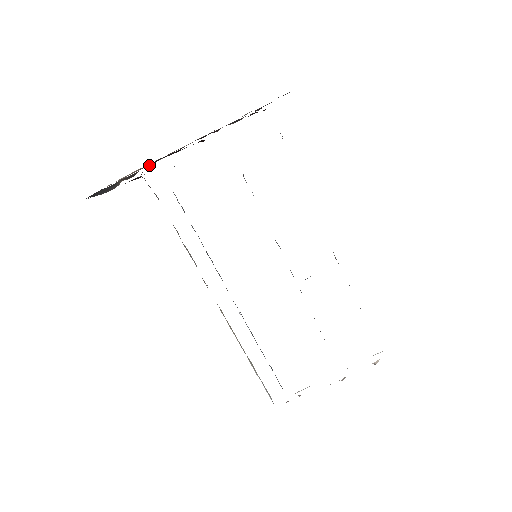
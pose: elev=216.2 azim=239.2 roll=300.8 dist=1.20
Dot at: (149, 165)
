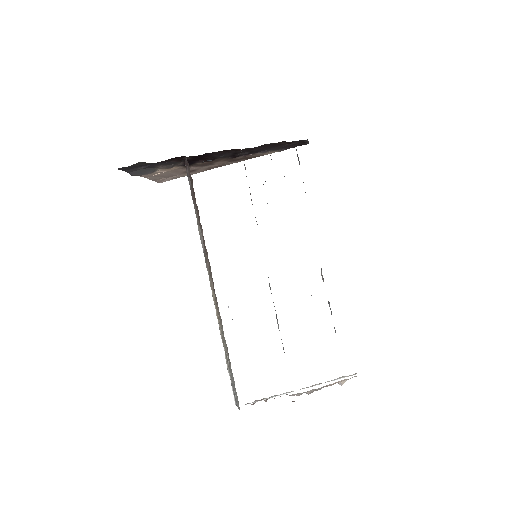
Dot at: occluded
